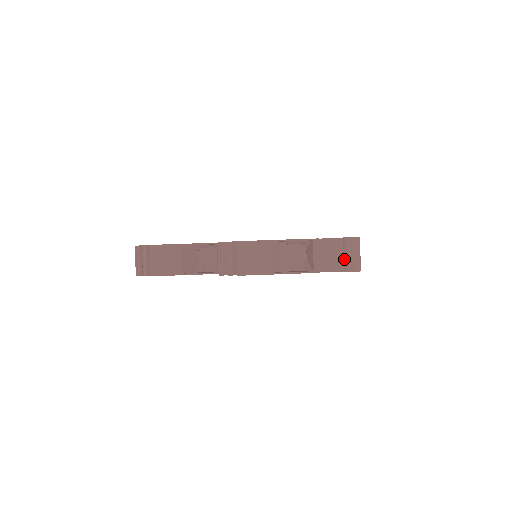
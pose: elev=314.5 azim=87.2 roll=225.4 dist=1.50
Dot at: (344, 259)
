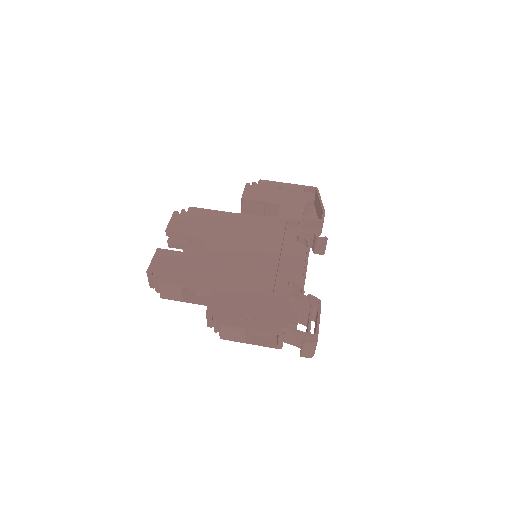
Dot at: (301, 351)
